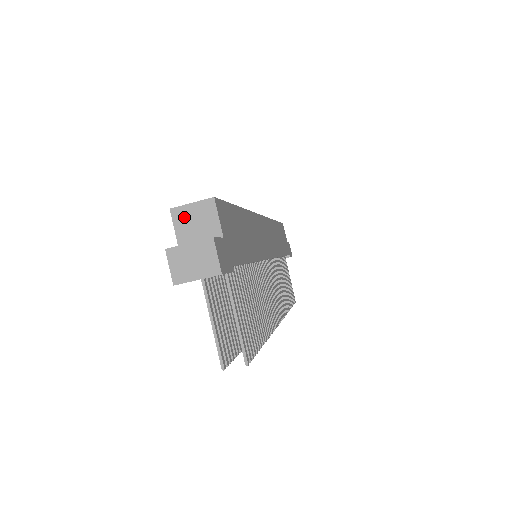
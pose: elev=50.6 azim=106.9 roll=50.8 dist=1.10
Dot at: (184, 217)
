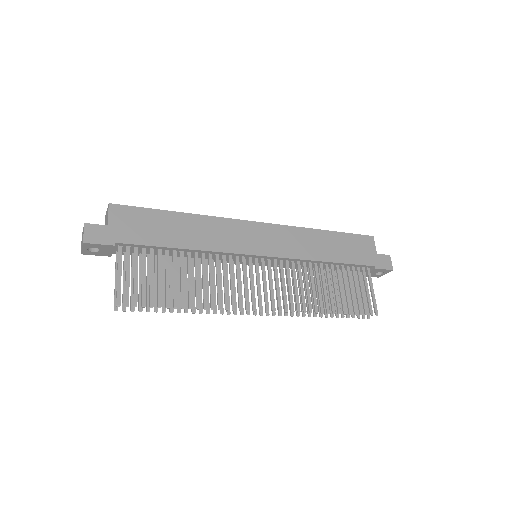
Dot at: (106, 219)
